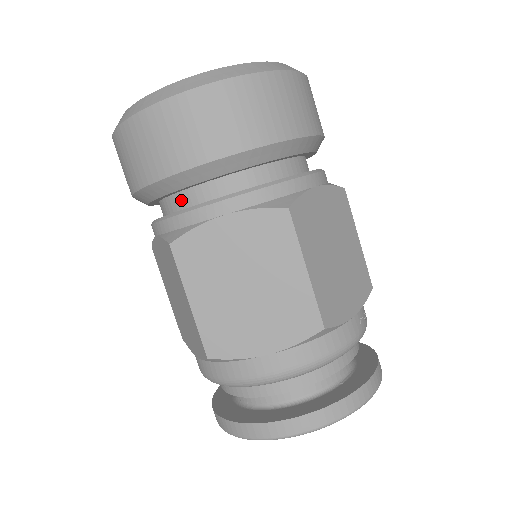
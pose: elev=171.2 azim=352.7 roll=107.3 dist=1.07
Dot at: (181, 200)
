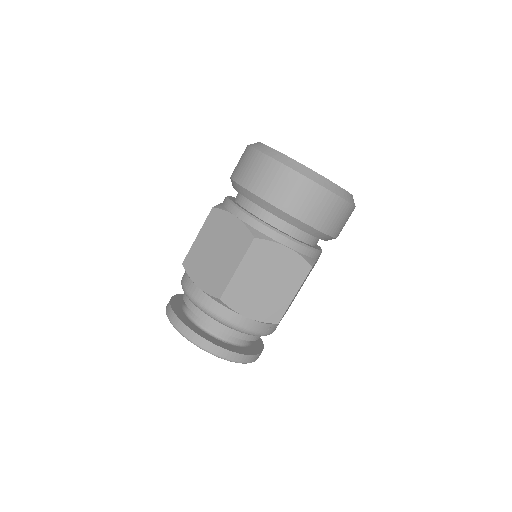
Dot at: (238, 197)
